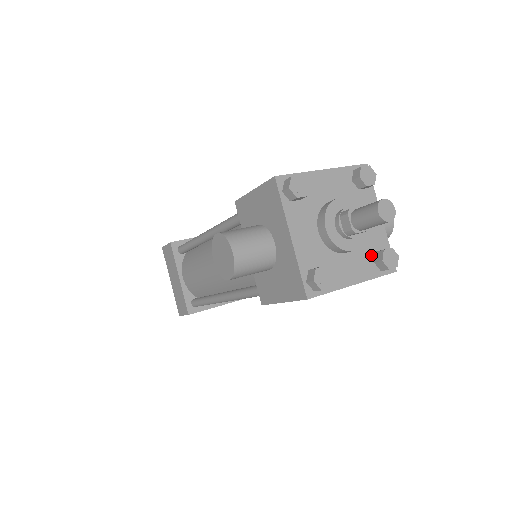
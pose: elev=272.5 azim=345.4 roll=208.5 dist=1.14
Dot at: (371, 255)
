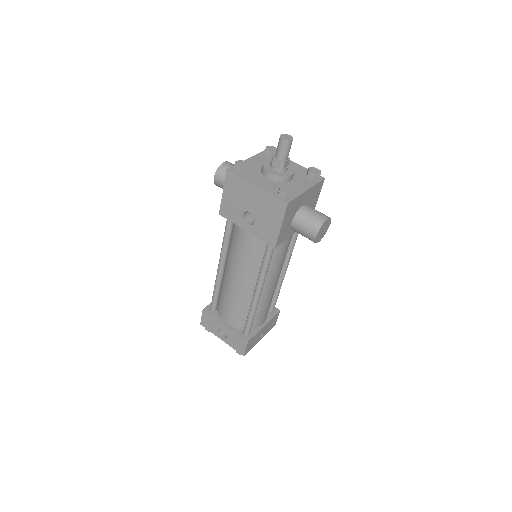
Dot at: occluded
